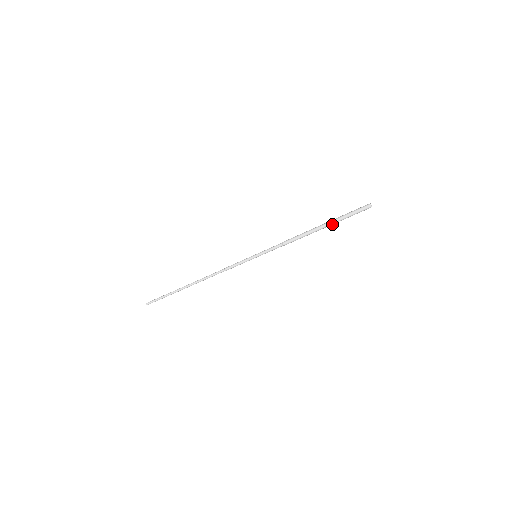
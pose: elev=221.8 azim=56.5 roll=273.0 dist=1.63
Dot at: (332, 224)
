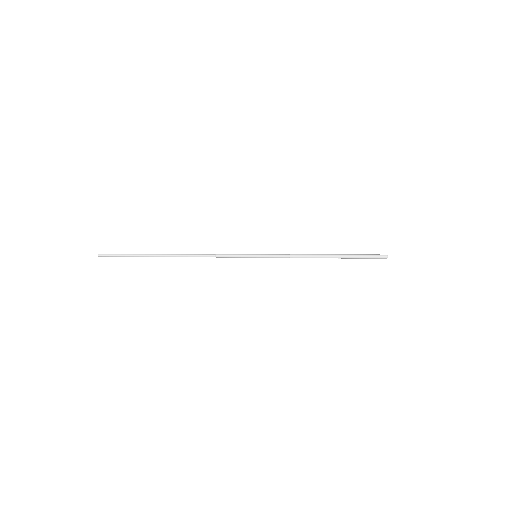
Dot at: (345, 258)
